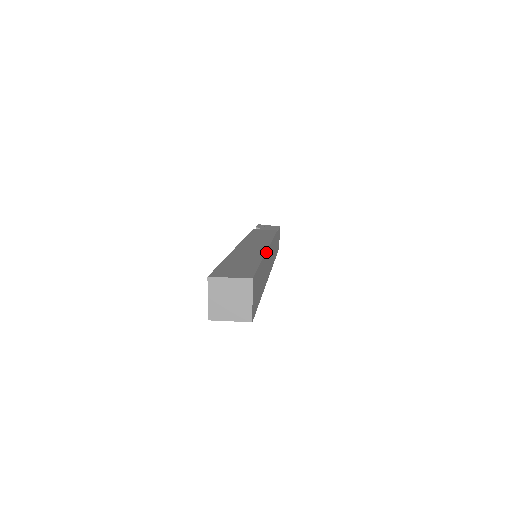
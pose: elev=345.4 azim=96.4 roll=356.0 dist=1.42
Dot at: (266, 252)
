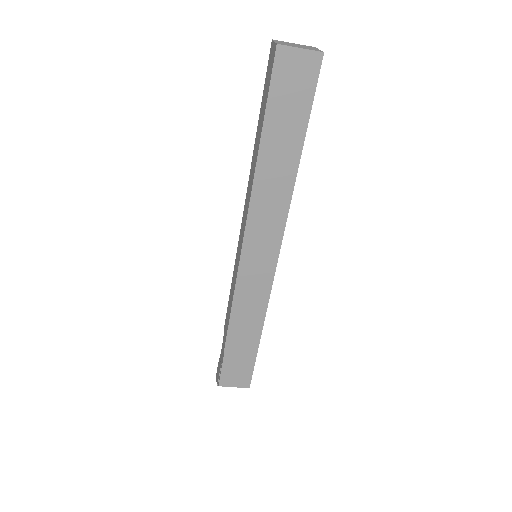
Dot at: occluded
